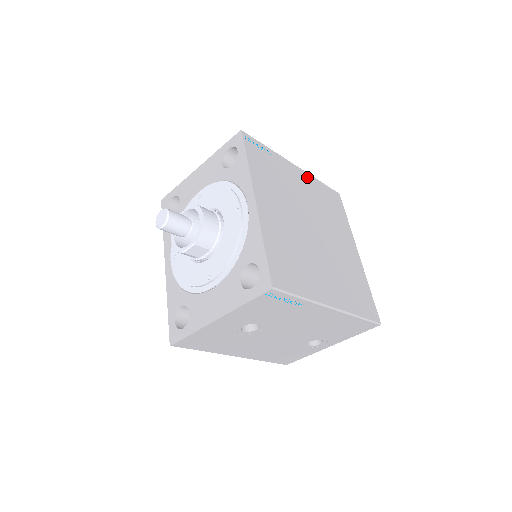
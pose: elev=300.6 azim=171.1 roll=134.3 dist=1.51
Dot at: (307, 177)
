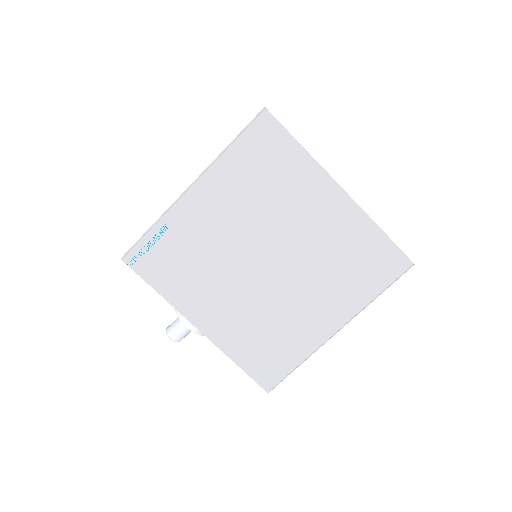
Dot at: (212, 179)
